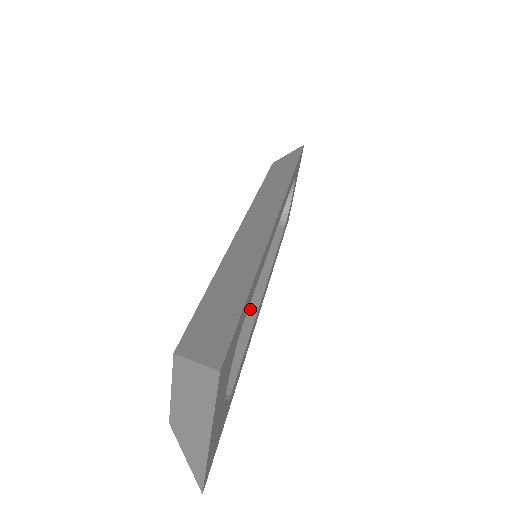
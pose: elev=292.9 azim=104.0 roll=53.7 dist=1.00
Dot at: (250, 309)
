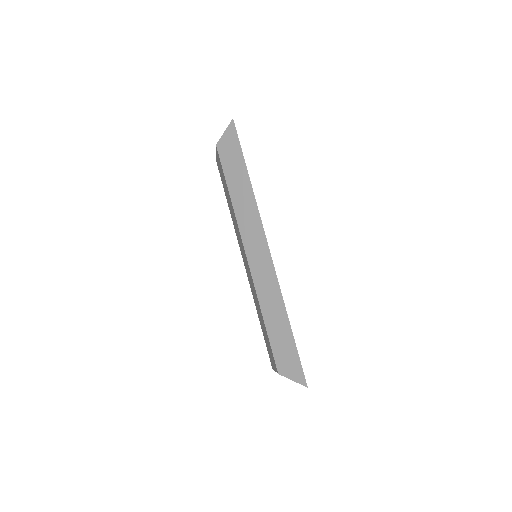
Dot at: occluded
